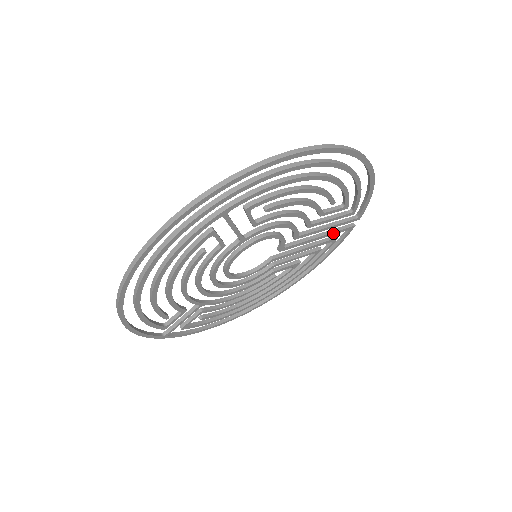
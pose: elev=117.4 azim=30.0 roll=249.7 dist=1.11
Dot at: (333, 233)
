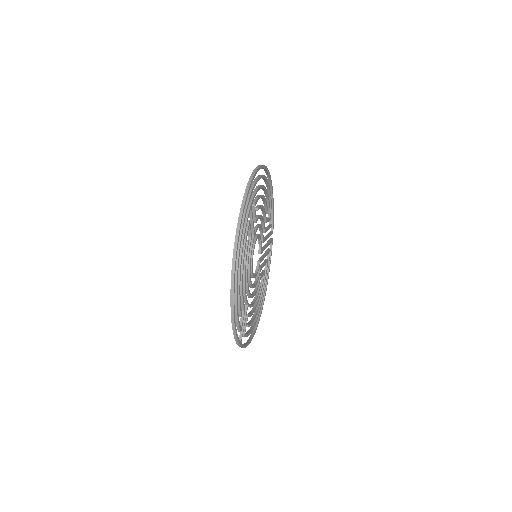
Dot at: (269, 243)
